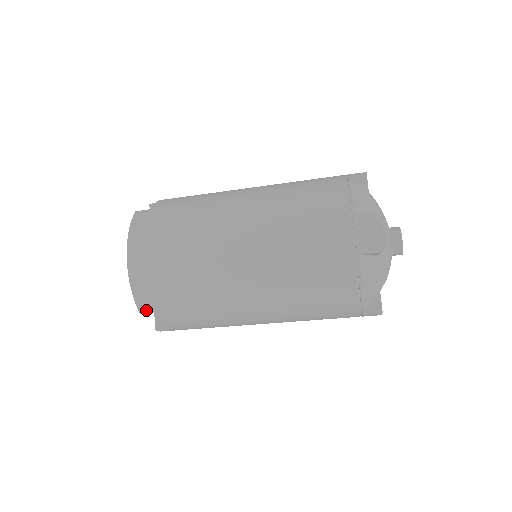
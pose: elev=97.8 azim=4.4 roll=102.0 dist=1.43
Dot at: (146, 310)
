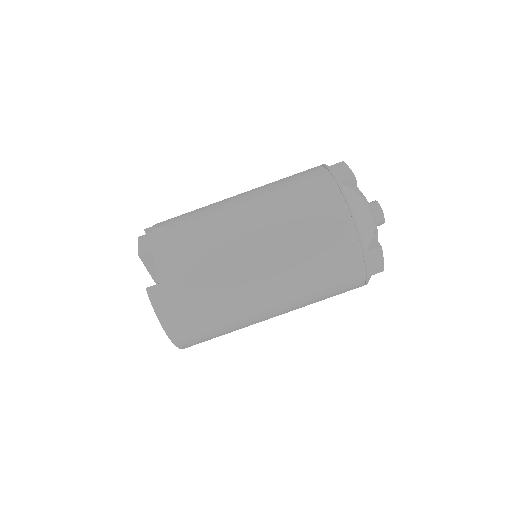
Dot at: occluded
